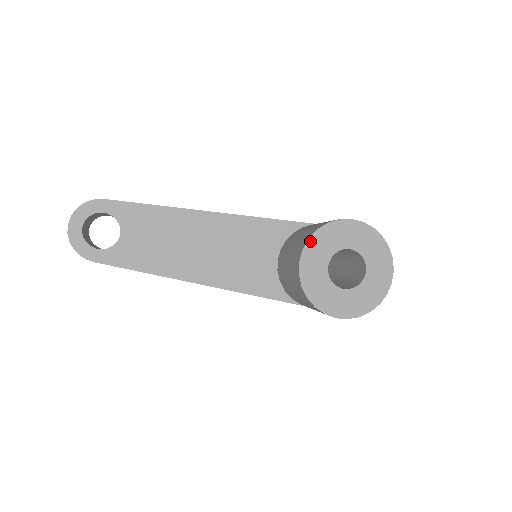
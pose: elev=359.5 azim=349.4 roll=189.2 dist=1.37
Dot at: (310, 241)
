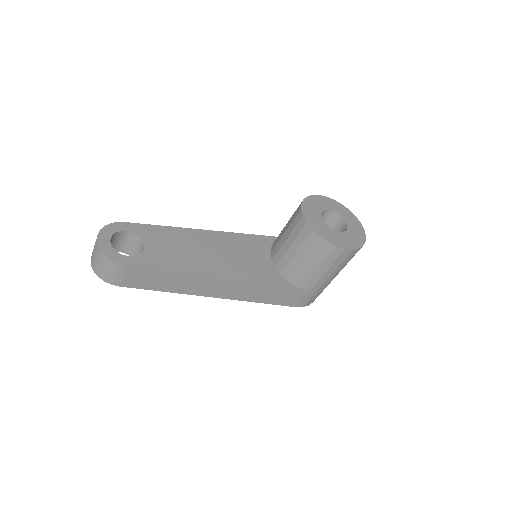
Dot at: (303, 205)
